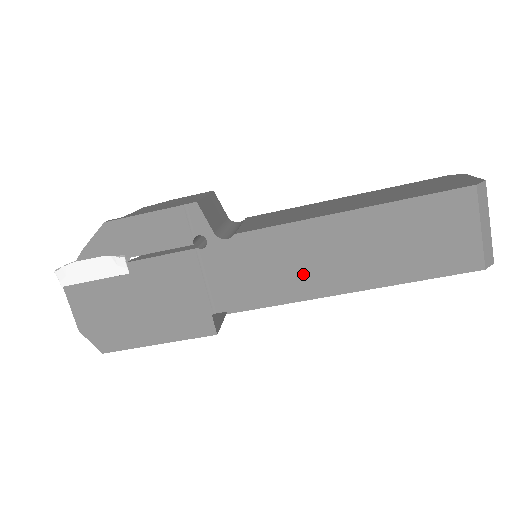
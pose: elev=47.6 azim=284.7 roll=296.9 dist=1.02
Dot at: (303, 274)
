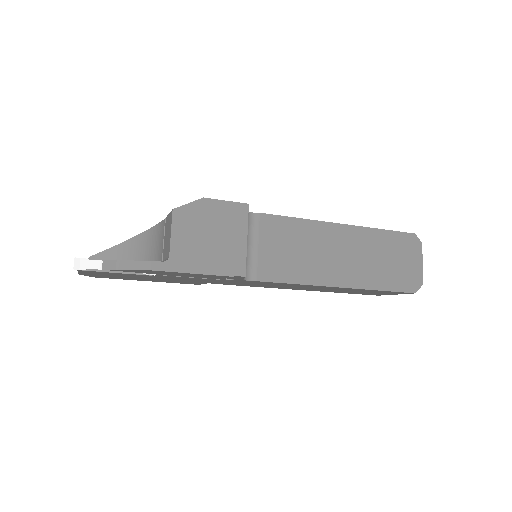
Dot at: (284, 287)
